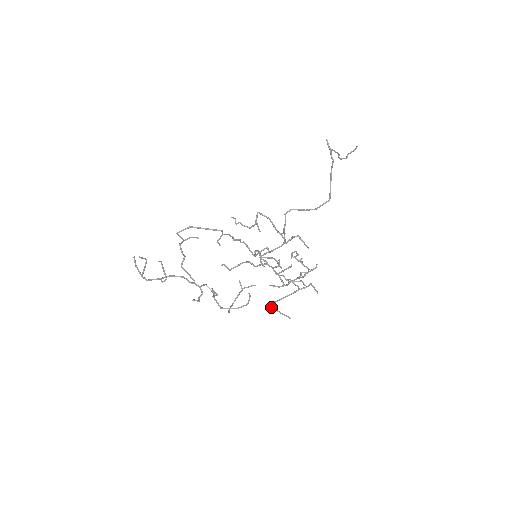
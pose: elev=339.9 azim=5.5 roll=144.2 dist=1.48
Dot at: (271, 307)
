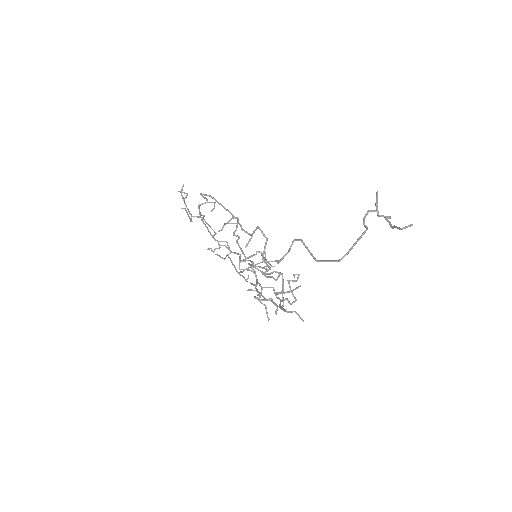
Dot at: (258, 300)
